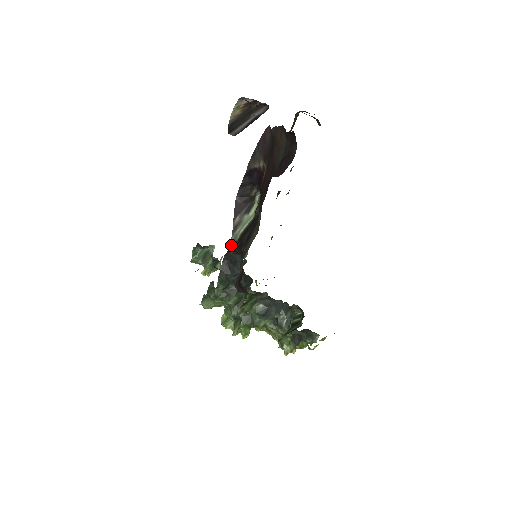
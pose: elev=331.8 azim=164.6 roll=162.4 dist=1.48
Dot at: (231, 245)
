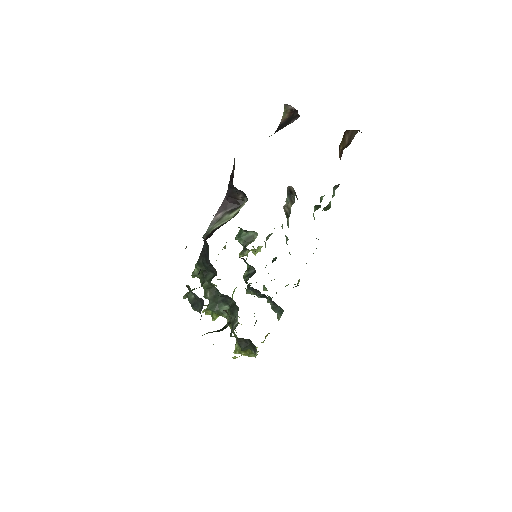
Dot at: (203, 235)
